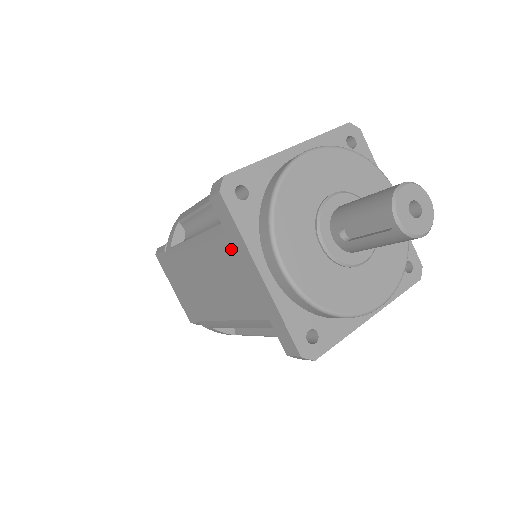
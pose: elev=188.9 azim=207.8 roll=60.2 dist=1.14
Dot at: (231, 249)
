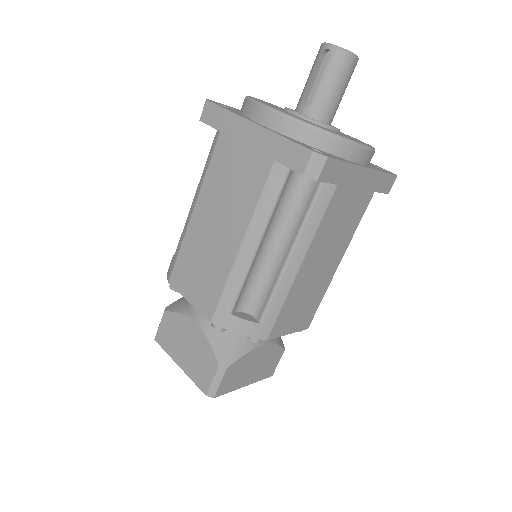
Dot at: (225, 139)
